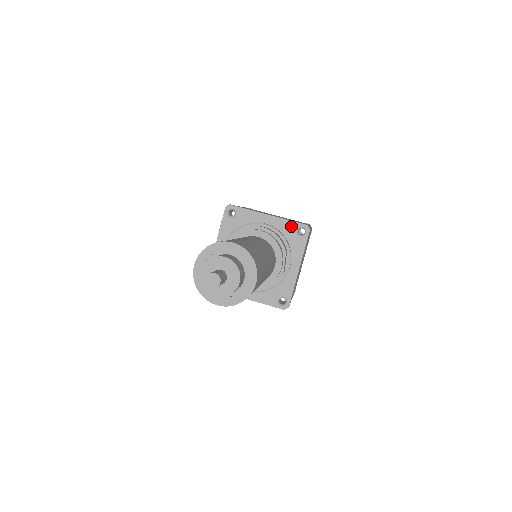
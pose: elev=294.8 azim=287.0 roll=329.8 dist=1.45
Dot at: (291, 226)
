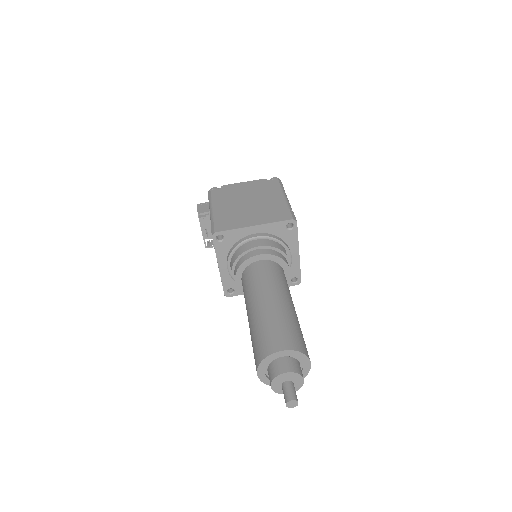
Dot at: (279, 226)
